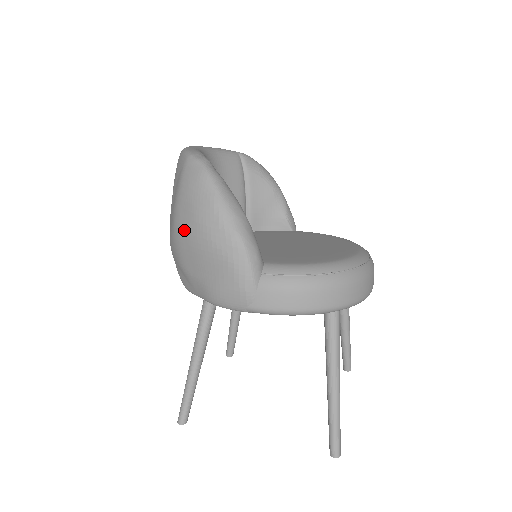
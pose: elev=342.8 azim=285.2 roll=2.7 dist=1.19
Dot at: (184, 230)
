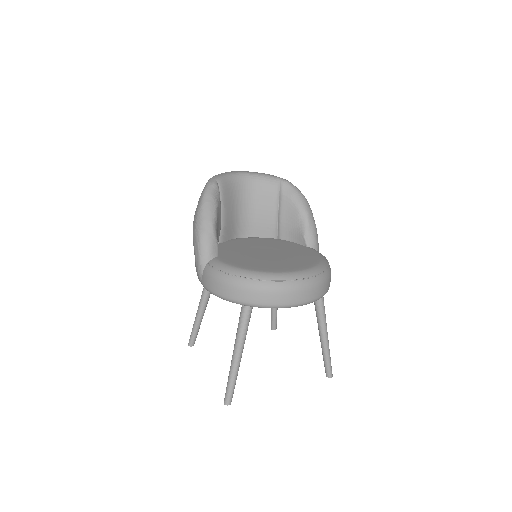
Dot at: occluded
